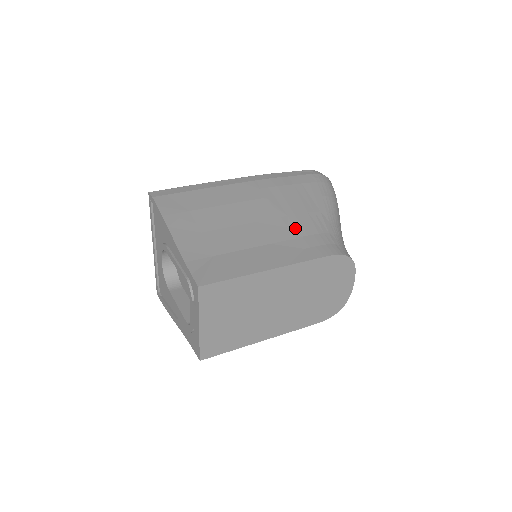
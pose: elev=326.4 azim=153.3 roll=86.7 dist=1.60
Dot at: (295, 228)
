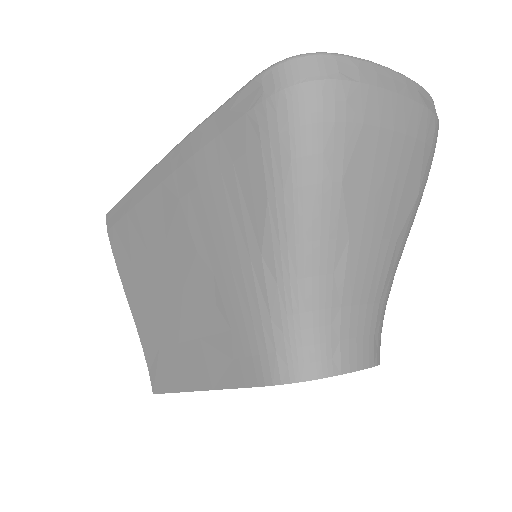
Dot at: (223, 308)
